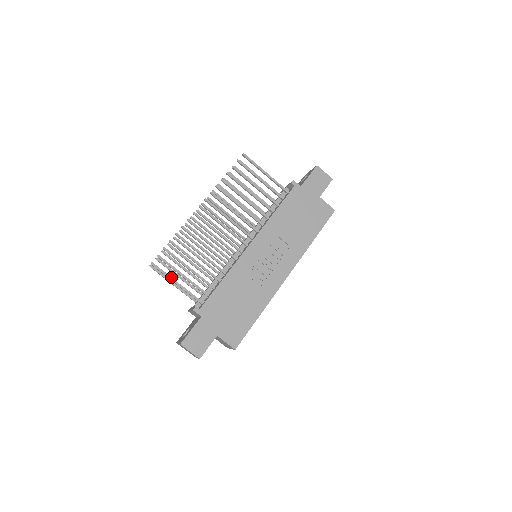
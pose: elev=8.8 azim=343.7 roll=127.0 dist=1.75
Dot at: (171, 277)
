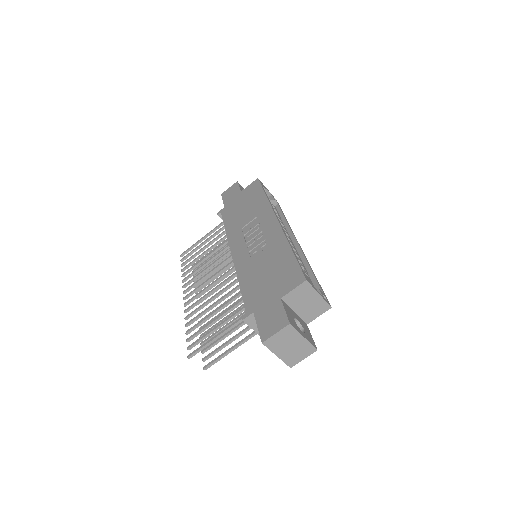
Dot at: (209, 340)
